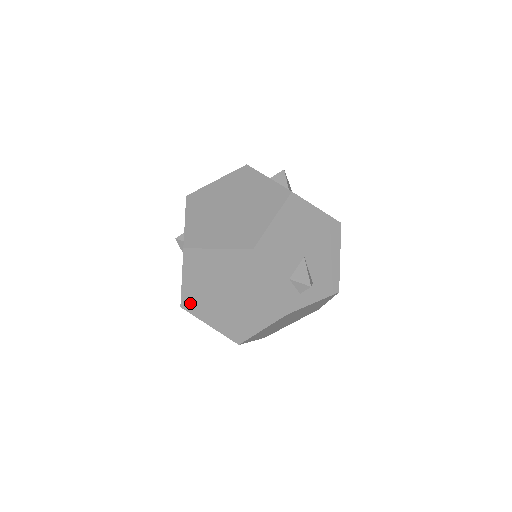
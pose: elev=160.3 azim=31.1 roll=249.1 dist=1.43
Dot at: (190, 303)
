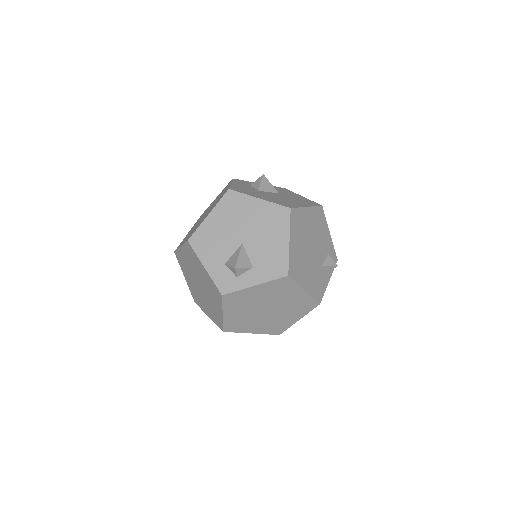
Dot at: (195, 298)
